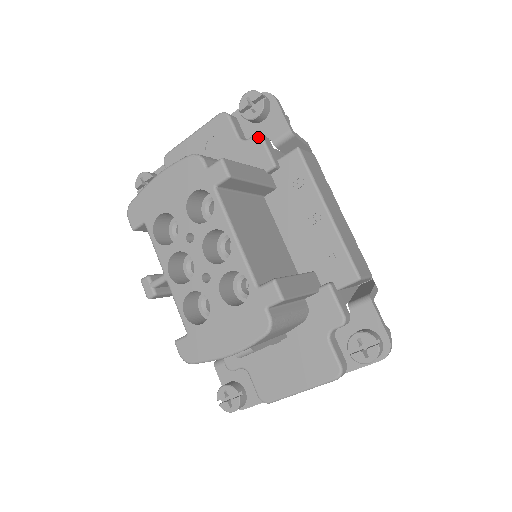
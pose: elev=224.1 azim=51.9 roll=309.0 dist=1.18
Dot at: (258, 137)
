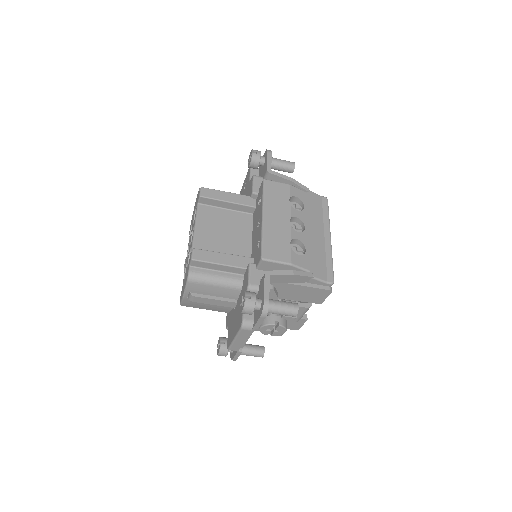
Dot at: (252, 177)
